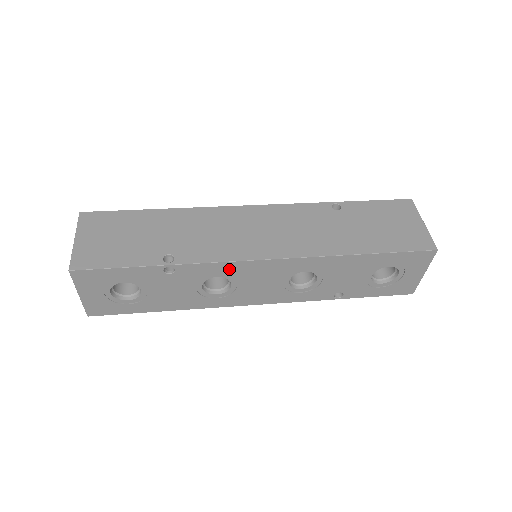
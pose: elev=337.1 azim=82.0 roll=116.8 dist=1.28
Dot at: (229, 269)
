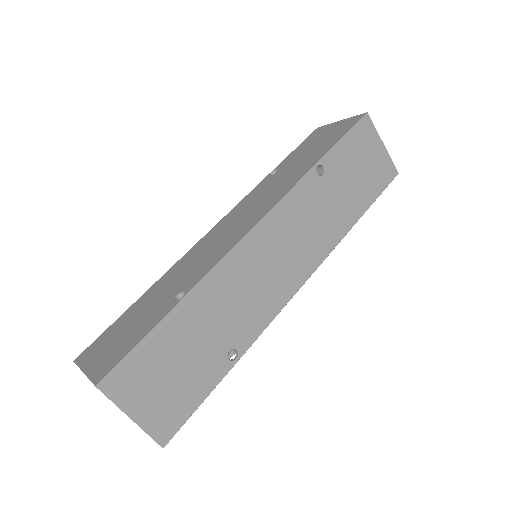
Dot at: occluded
